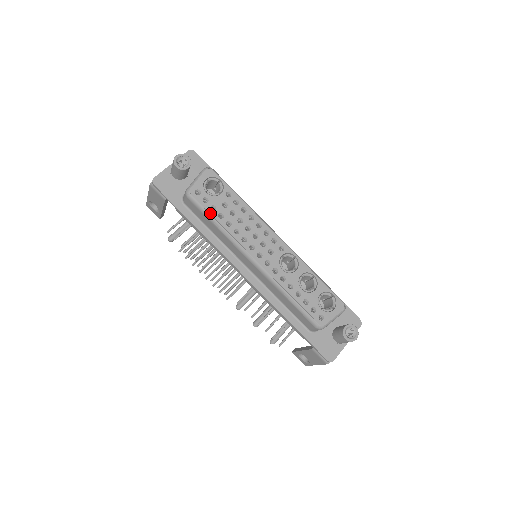
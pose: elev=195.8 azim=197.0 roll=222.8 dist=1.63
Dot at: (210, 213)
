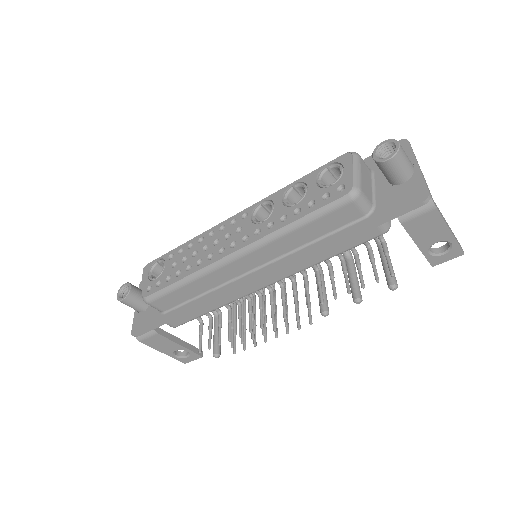
Dot at: (169, 284)
